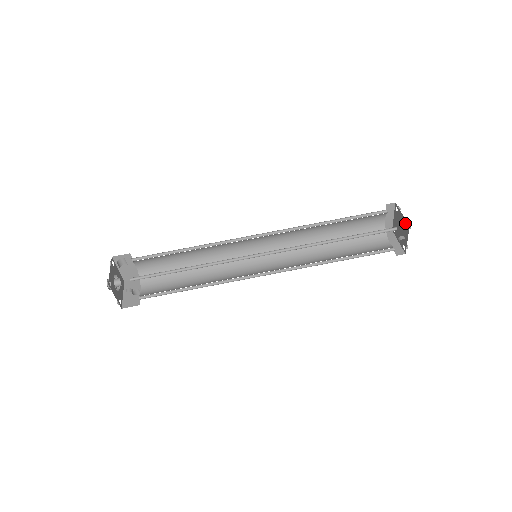
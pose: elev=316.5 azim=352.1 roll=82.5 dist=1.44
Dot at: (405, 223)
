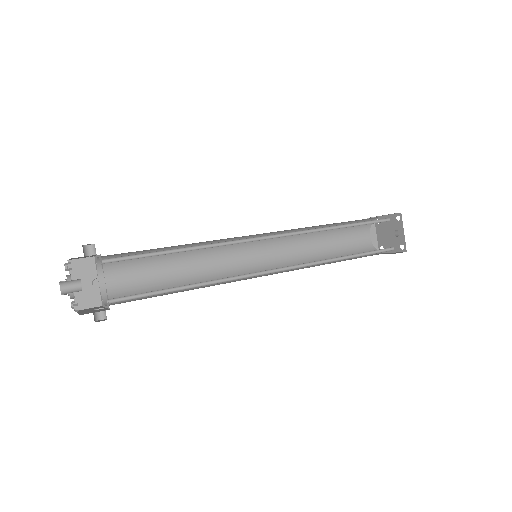
Dot at: (394, 218)
